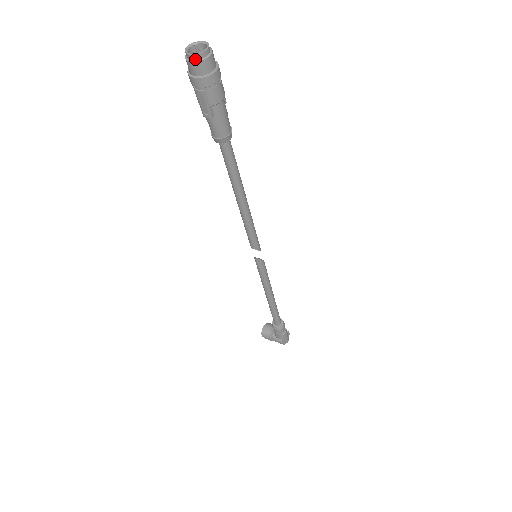
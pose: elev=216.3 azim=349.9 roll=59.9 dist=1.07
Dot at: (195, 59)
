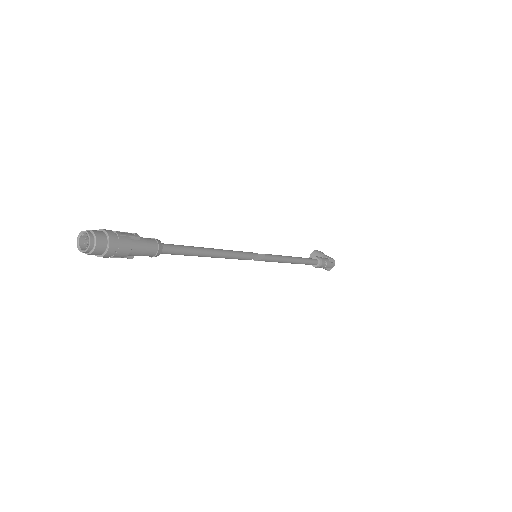
Dot at: (86, 252)
